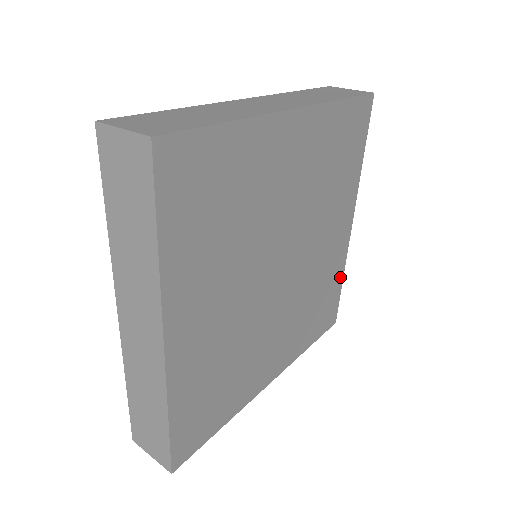
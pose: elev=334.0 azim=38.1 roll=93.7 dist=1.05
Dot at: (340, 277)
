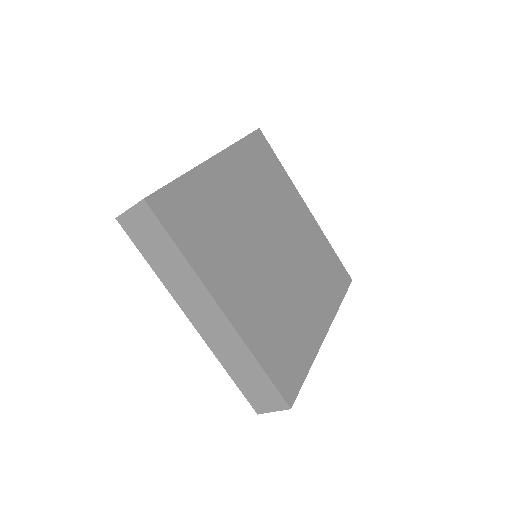
Dot at: (328, 246)
